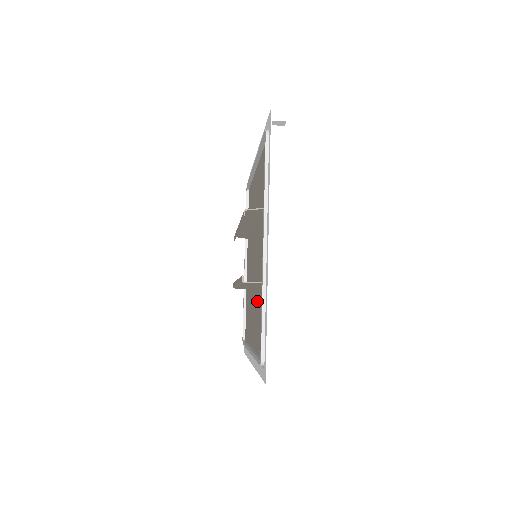
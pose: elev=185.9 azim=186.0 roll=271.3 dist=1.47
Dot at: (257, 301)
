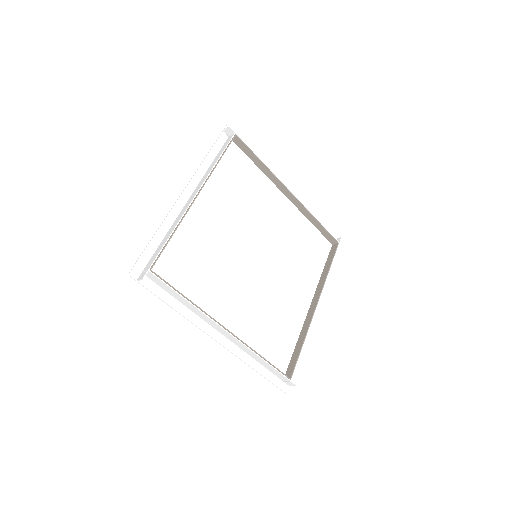
Dot at: (216, 270)
